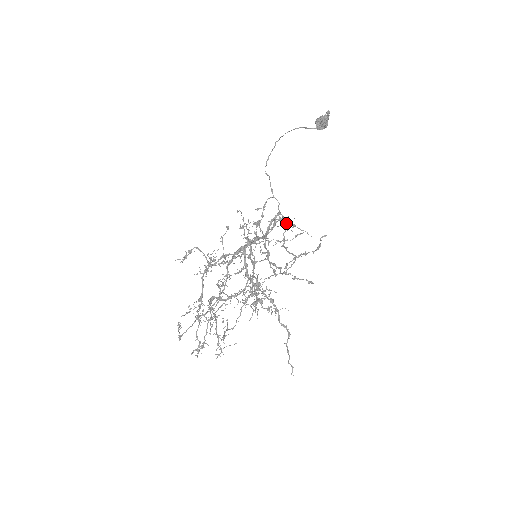
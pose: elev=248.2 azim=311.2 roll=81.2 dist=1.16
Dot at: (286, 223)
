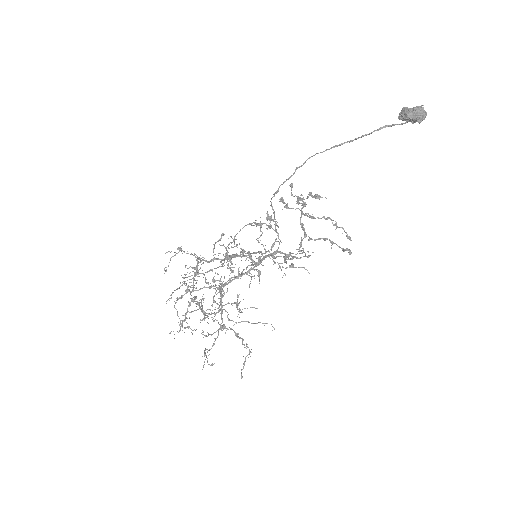
Dot at: (289, 253)
